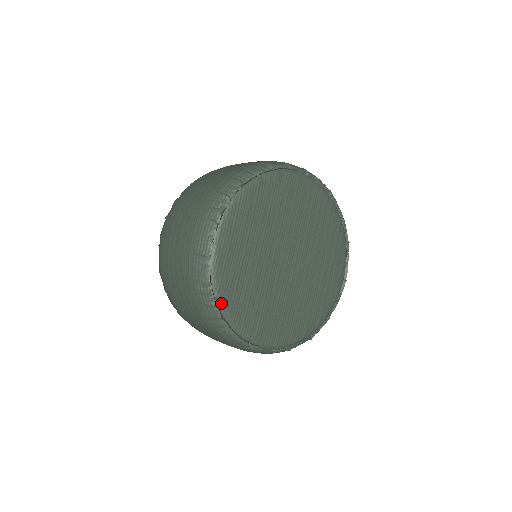
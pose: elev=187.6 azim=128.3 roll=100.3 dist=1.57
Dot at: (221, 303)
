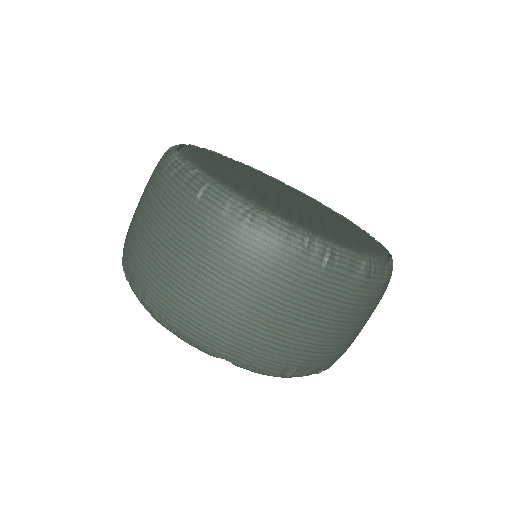
Dot at: (194, 165)
